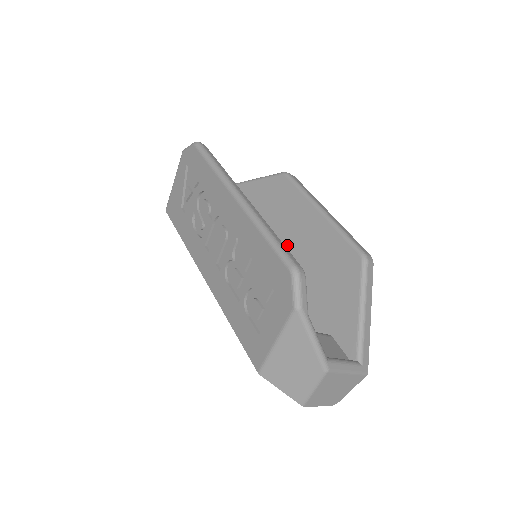
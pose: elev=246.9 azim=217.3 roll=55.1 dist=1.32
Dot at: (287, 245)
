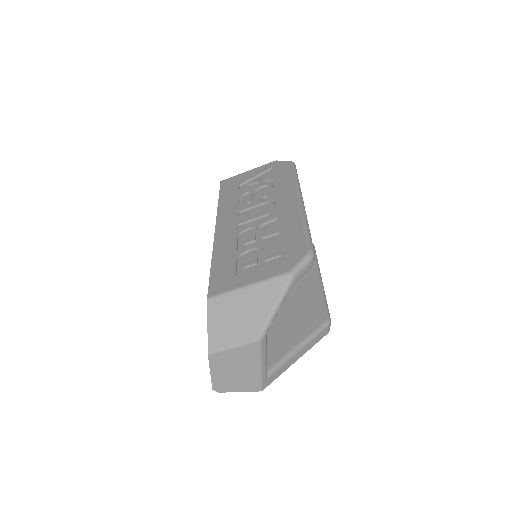
Dot at: occluded
